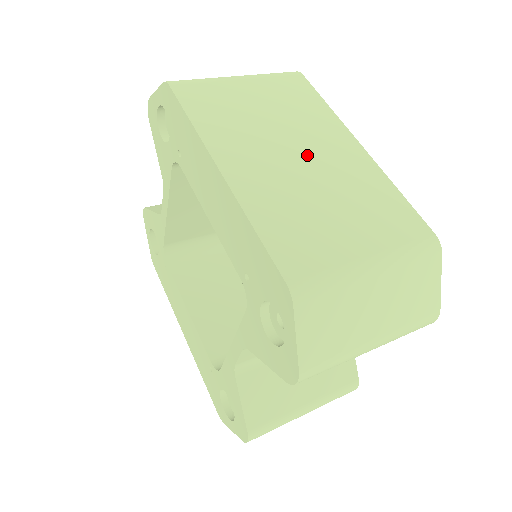
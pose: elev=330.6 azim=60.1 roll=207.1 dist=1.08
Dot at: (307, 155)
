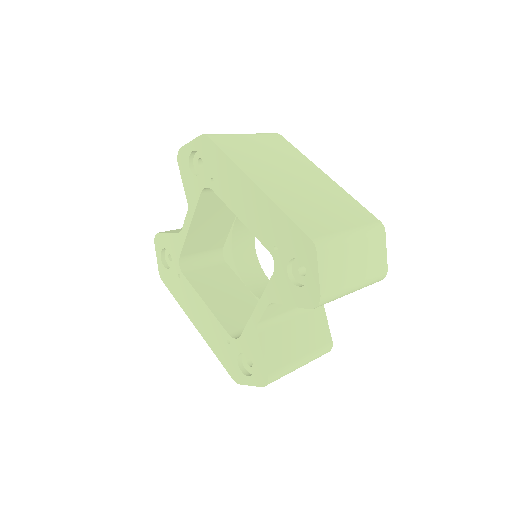
Dot at: (299, 178)
